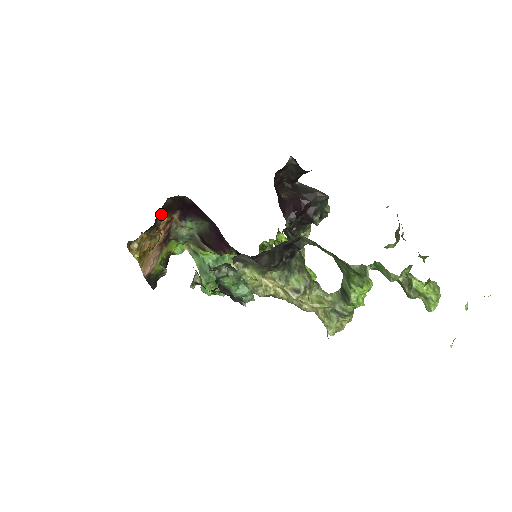
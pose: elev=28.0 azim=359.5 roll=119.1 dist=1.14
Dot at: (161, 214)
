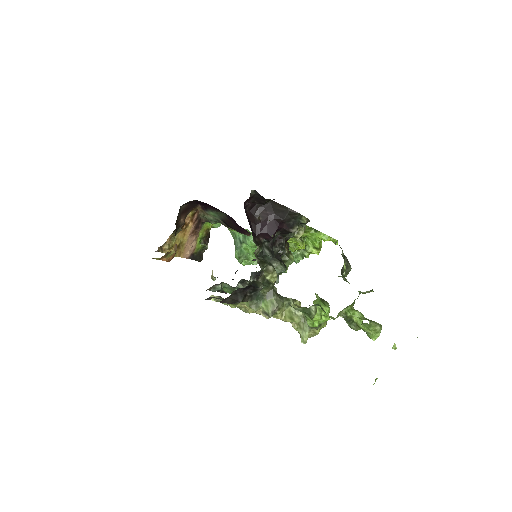
Dot at: (182, 216)
